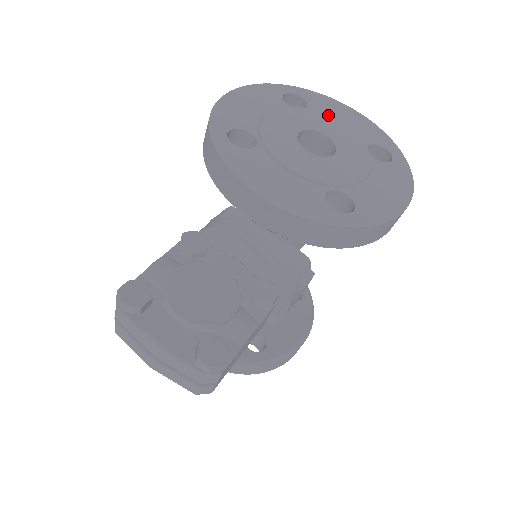
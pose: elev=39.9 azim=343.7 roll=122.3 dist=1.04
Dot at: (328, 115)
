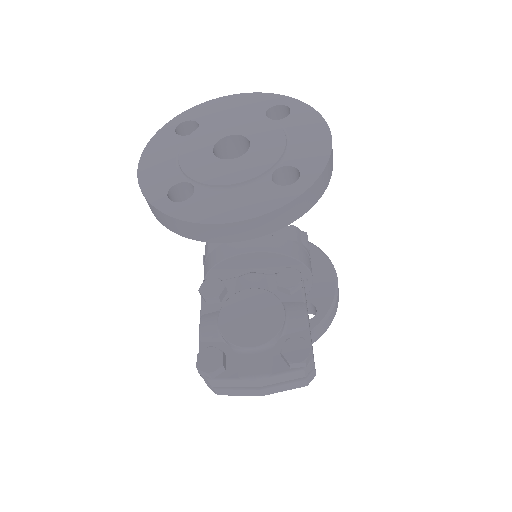
Dot at: (219, 118)
